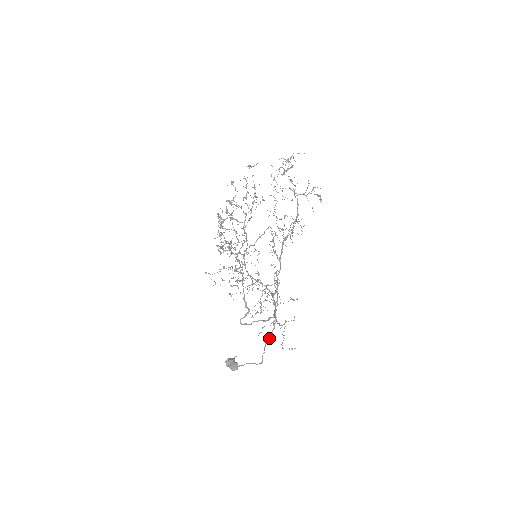
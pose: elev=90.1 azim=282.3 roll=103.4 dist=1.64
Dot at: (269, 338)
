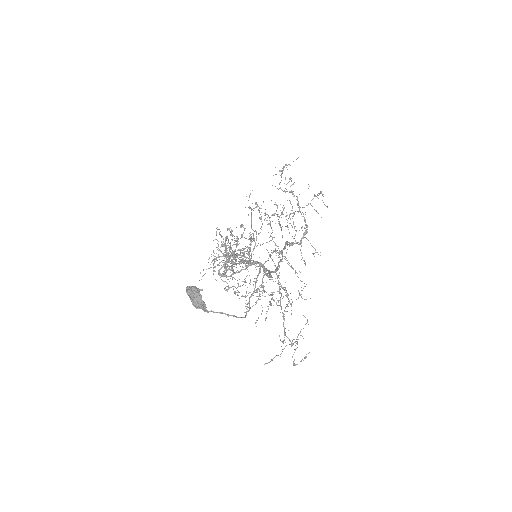
Dot at: occluded
